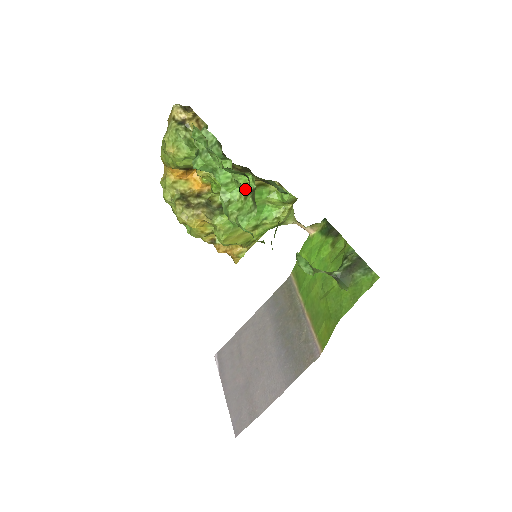
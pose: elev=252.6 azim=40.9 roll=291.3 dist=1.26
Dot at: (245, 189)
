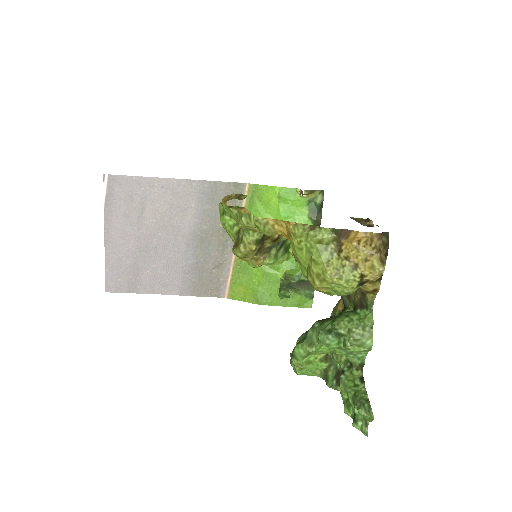
Dot at: (329, 352)
